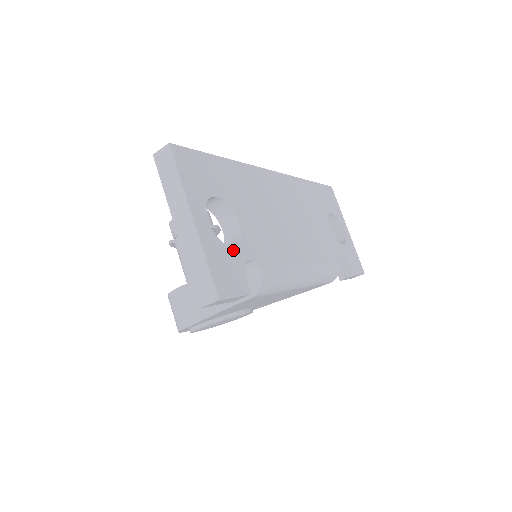
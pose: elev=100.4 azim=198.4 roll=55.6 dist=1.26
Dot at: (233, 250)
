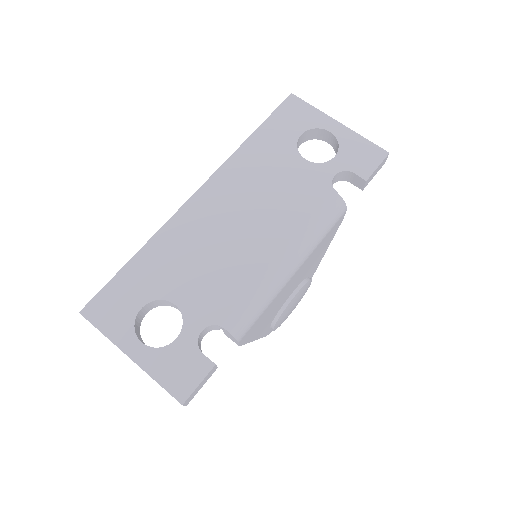
Dot at: (179, 341)
